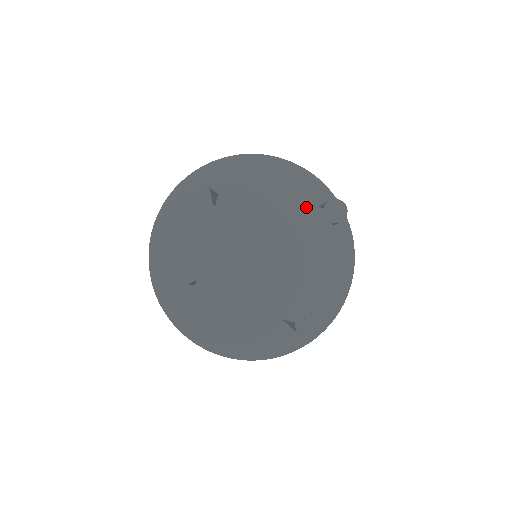
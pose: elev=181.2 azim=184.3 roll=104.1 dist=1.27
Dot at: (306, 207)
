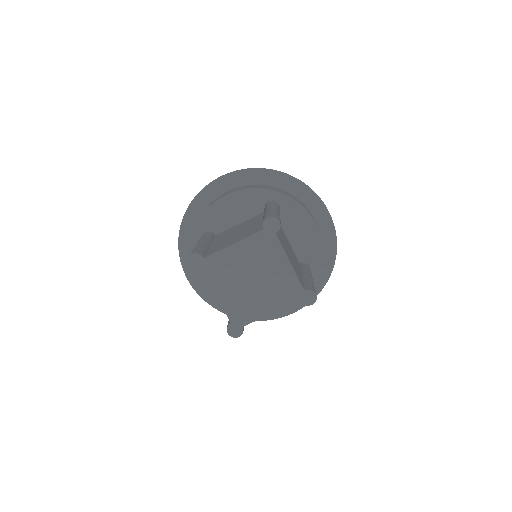
Dot at: (253, 237)
